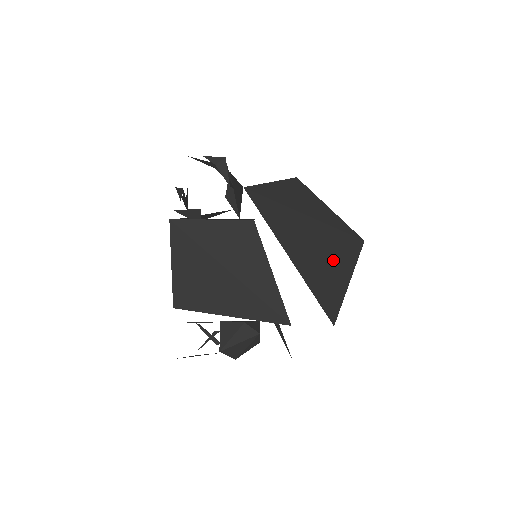
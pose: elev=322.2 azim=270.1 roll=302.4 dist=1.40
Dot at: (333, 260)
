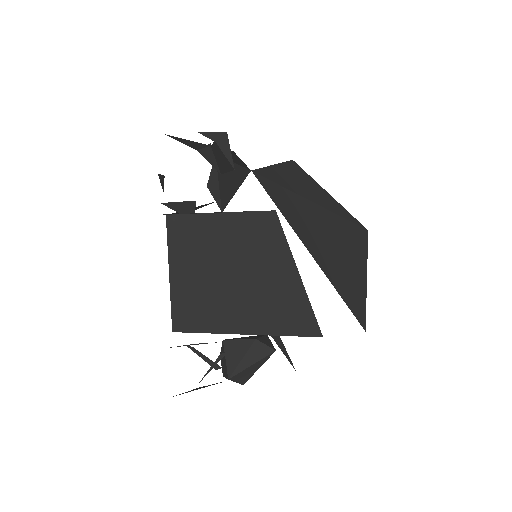
Dot at: (348, 254)
